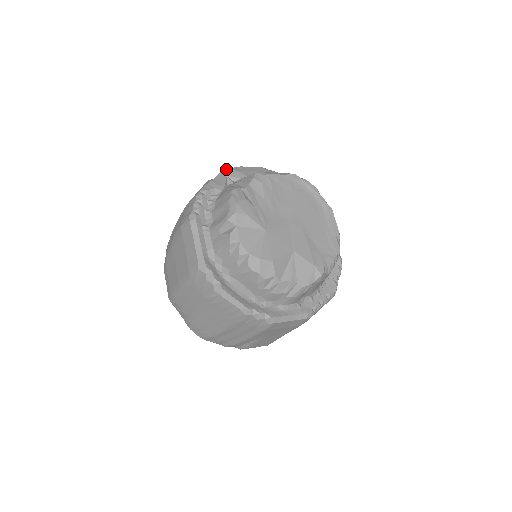
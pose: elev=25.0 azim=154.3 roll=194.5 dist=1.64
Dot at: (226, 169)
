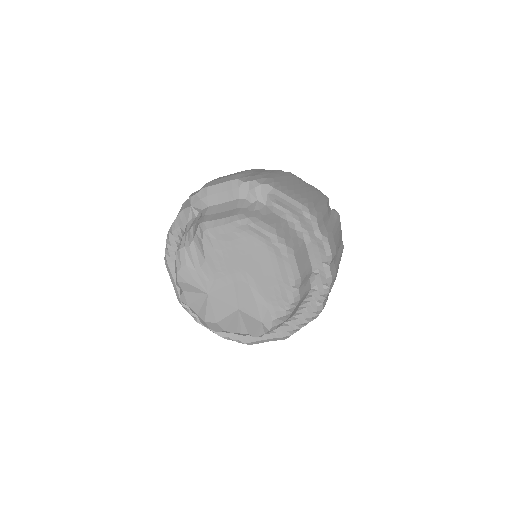
Dot at: (191, 196)
